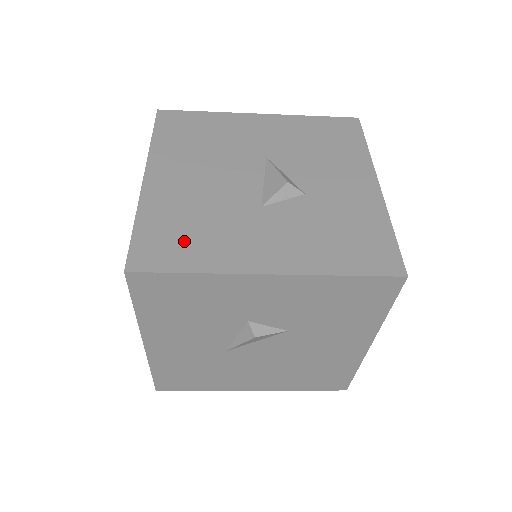
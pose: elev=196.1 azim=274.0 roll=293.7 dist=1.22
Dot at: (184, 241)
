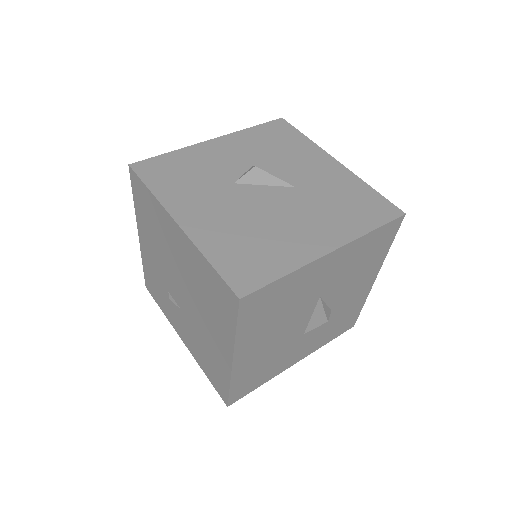
Dot at: (258, 377)
